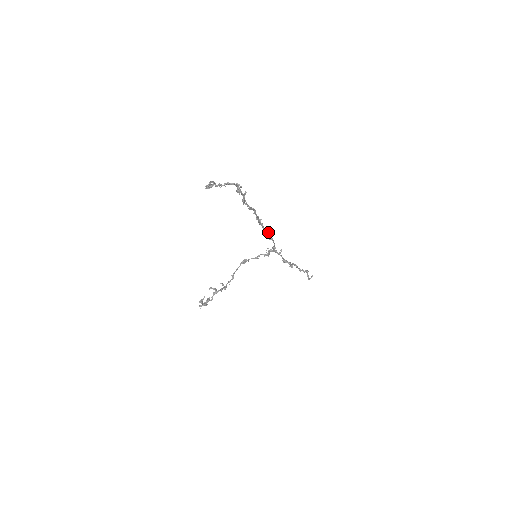
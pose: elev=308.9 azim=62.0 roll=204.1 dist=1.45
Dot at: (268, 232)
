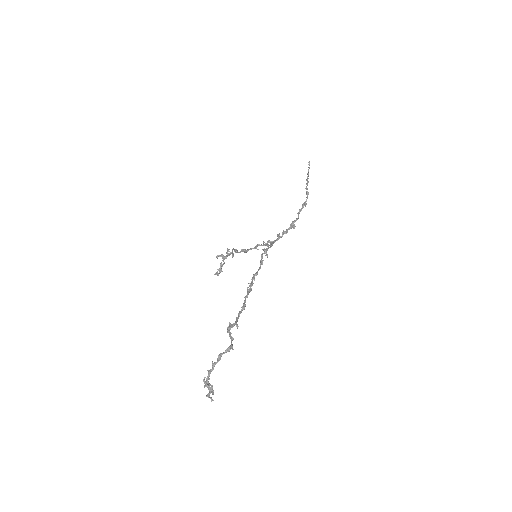
Dot at: (263, 260)
